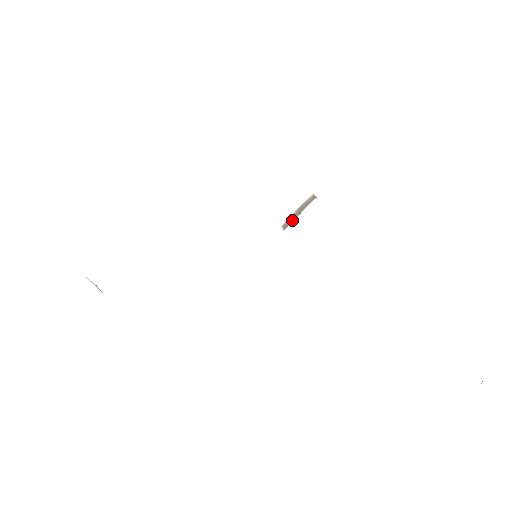
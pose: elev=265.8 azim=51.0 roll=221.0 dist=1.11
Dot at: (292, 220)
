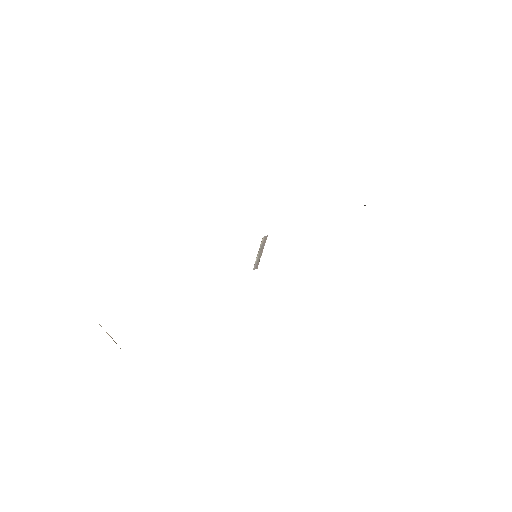
Dot at: (259, 259)
